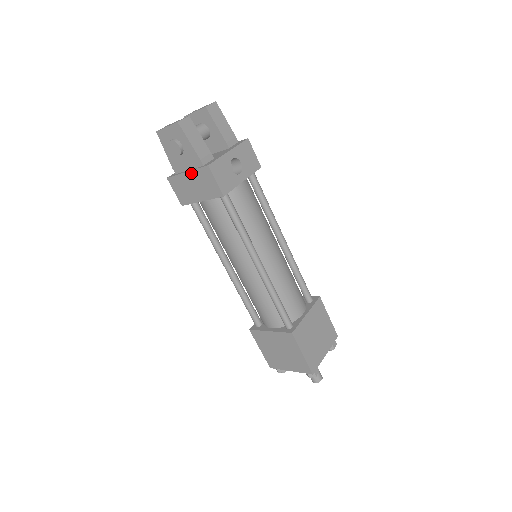
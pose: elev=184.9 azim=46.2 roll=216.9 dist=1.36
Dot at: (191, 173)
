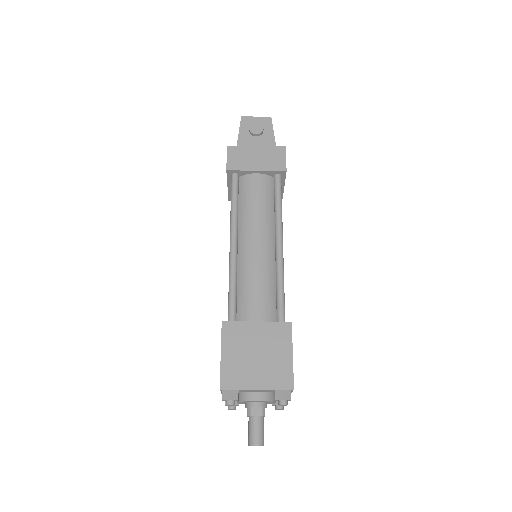
Dot at: (262, 148)
